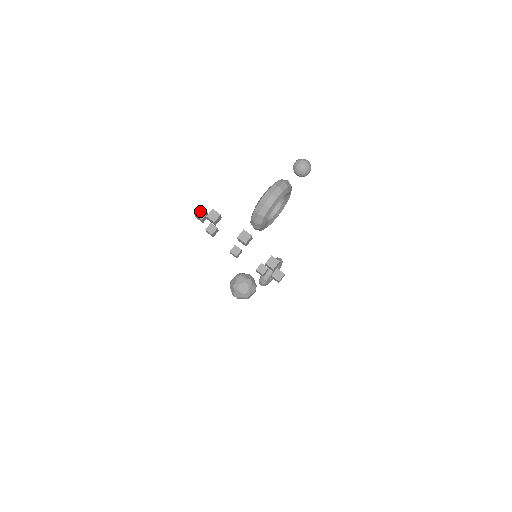
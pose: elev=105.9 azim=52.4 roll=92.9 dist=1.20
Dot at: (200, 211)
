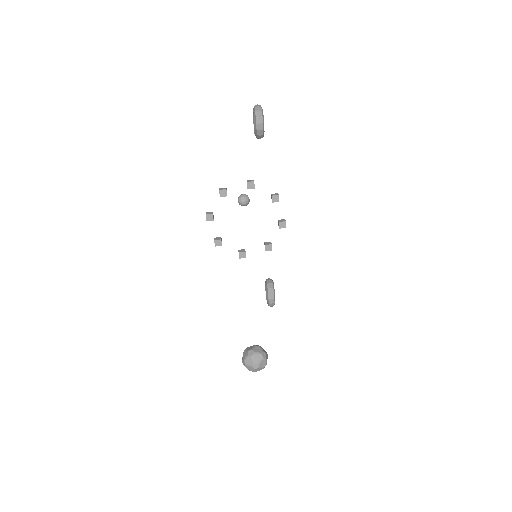
Dot at: (208, 213)
